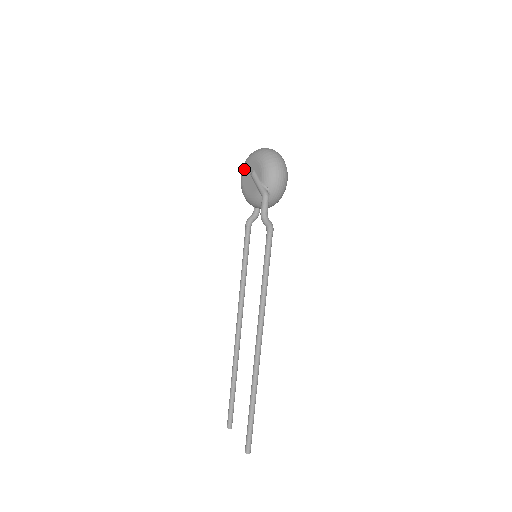
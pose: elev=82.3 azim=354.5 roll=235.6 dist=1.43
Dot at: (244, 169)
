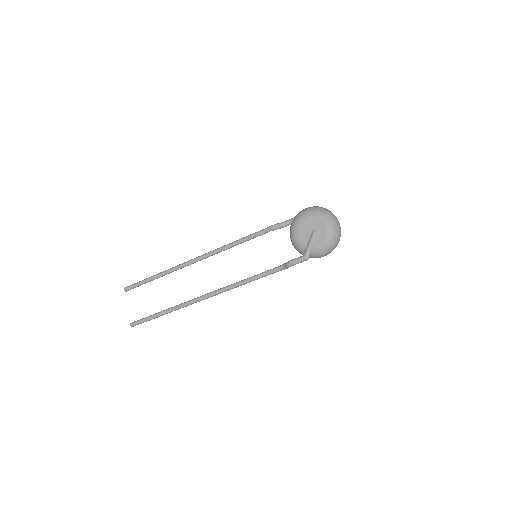
Dot at: (314, 217)
